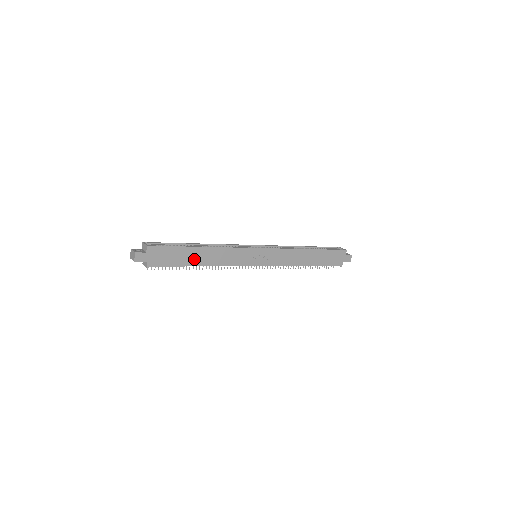
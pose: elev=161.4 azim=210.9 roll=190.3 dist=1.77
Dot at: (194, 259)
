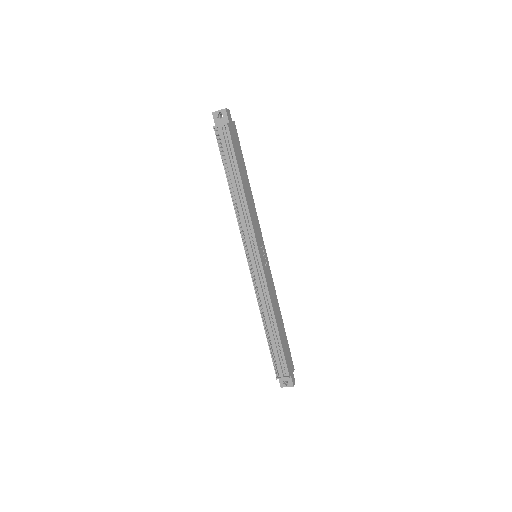
Dot at: (243, 175)
